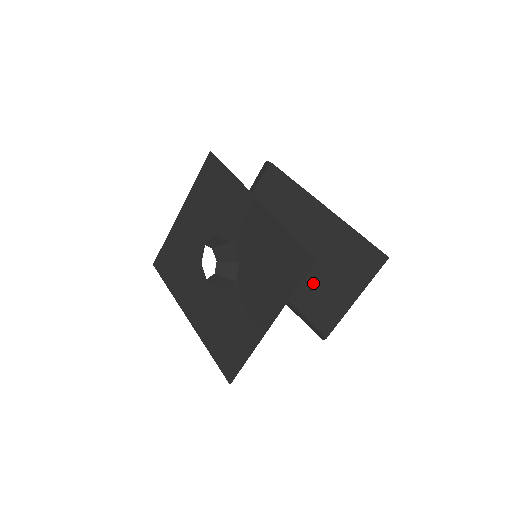
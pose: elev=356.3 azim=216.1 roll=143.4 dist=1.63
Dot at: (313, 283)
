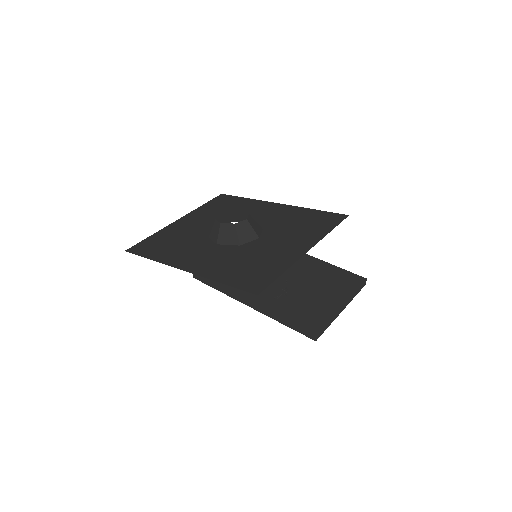
Dot at: (296, 302)
